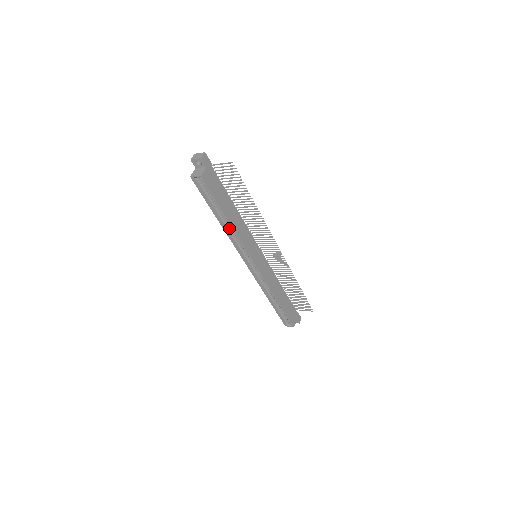
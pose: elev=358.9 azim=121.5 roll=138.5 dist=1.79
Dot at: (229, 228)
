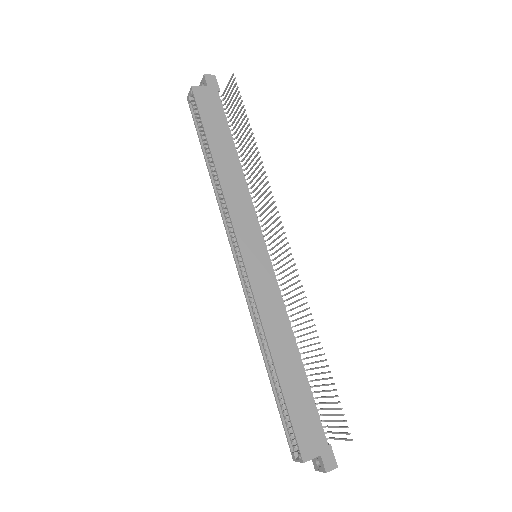
Dot at: occluded
